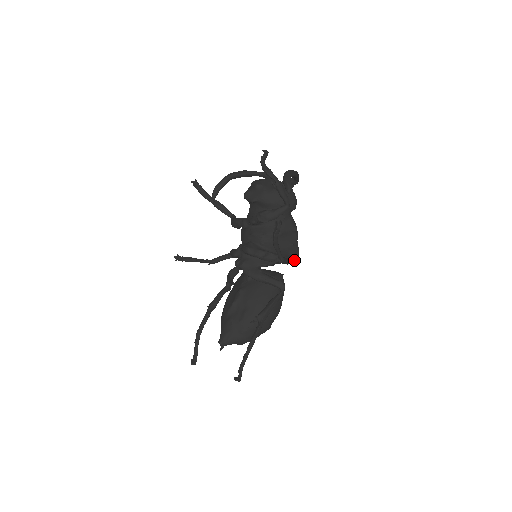
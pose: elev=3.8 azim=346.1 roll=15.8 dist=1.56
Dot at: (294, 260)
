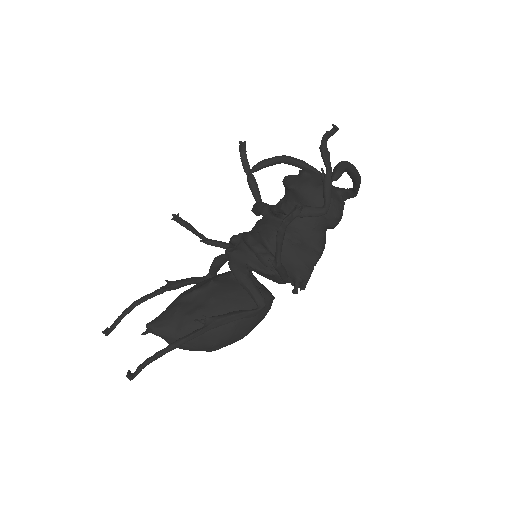
Dot at: (297, 287)
